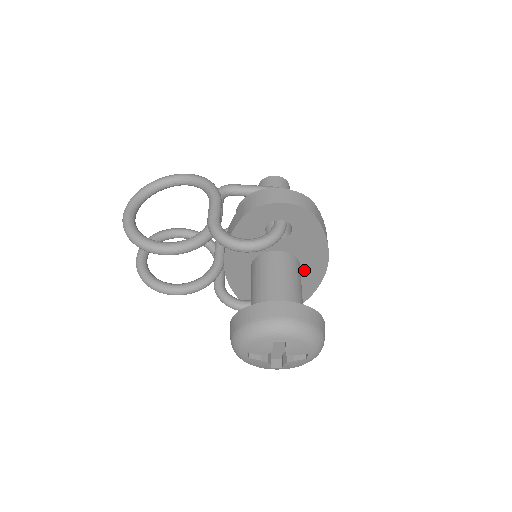
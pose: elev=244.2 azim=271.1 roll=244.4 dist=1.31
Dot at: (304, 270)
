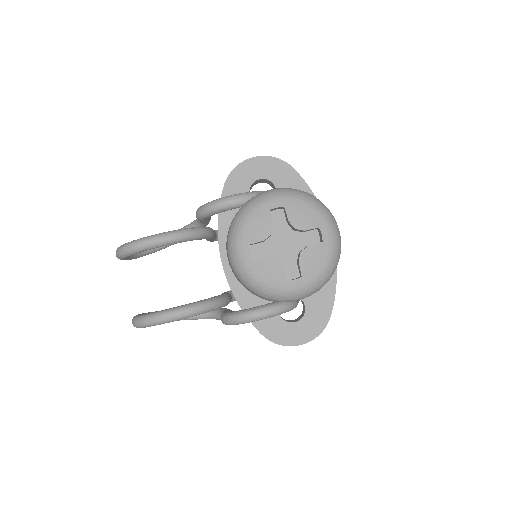
Dot at: occluded
